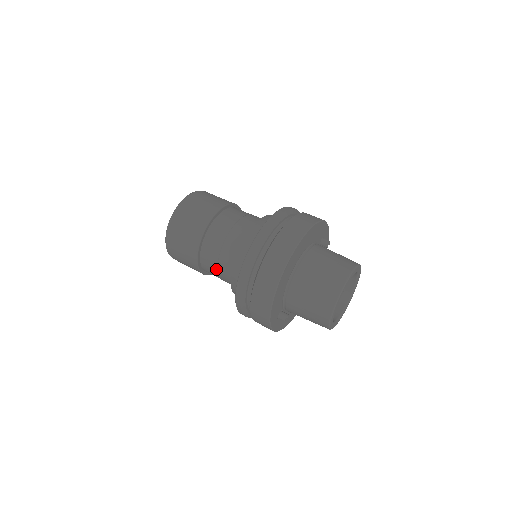
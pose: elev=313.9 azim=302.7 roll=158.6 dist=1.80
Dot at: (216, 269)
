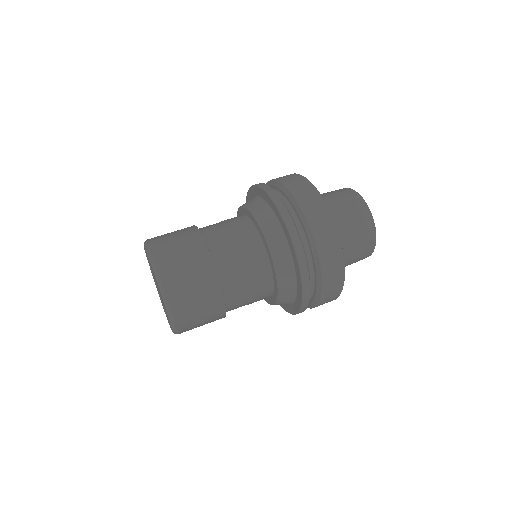
Dot at: (247, 295)
